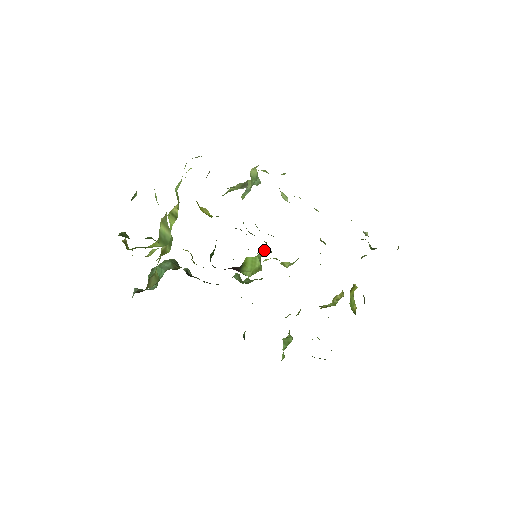
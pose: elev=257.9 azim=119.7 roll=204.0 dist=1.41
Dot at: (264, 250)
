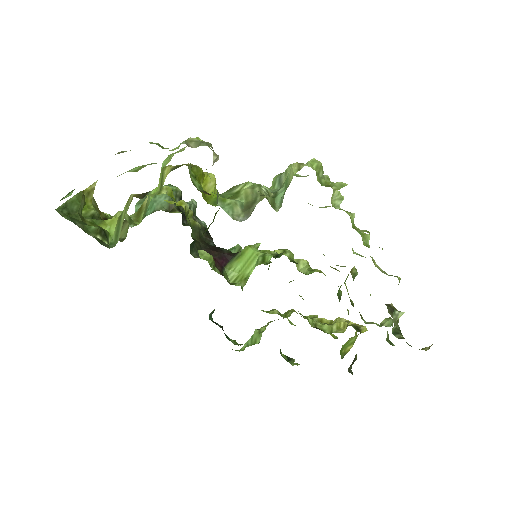
Dot at: (268, 256)
